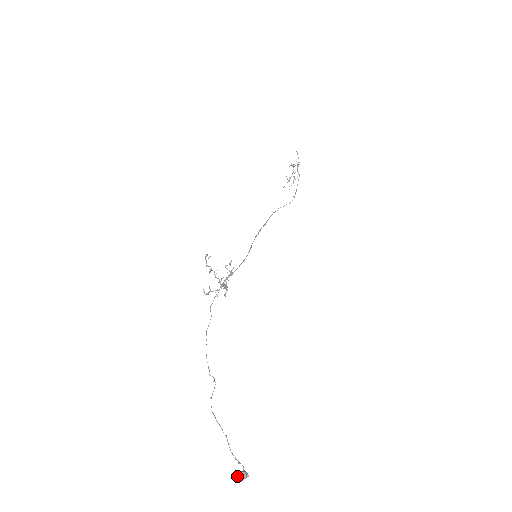
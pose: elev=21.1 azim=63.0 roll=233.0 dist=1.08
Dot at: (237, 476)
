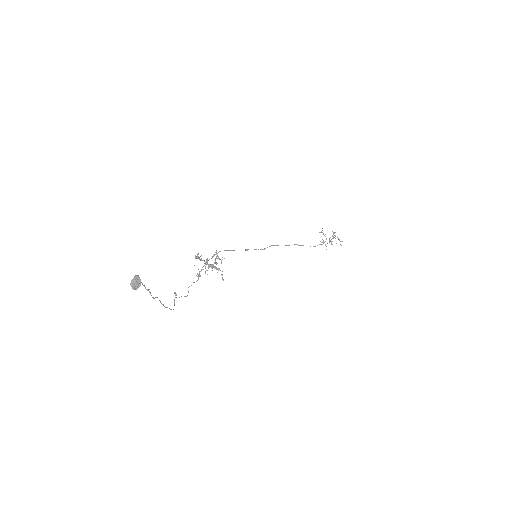
Dot at: (131, 283)
